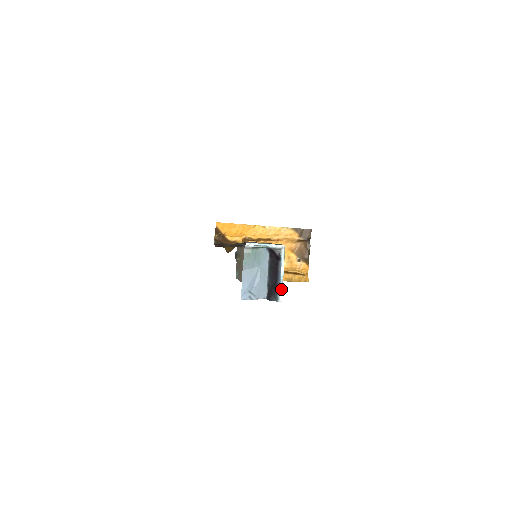
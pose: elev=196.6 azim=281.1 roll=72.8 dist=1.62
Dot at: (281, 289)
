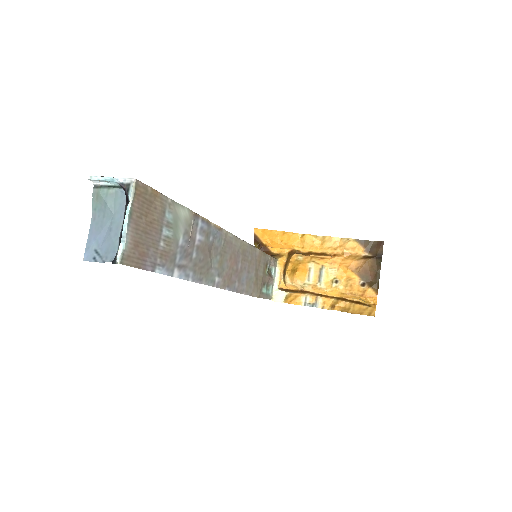
Dot at: (121, 244)
